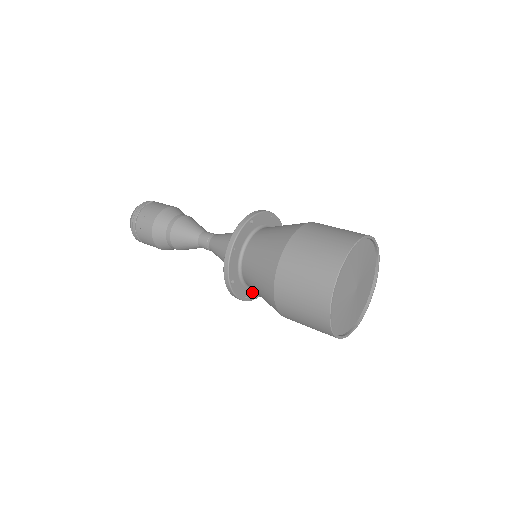
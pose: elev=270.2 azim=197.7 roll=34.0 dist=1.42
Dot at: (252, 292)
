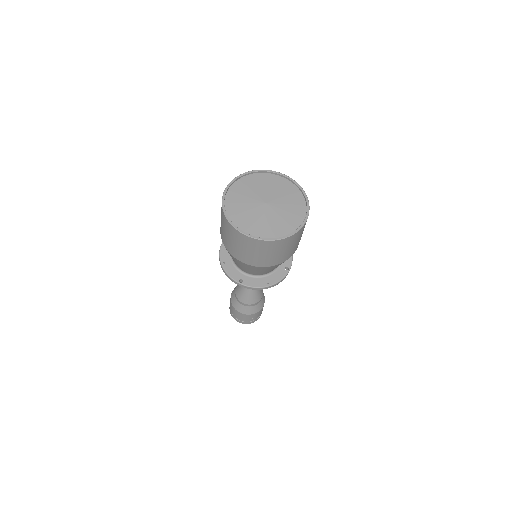
Dot at: (231, 267)
